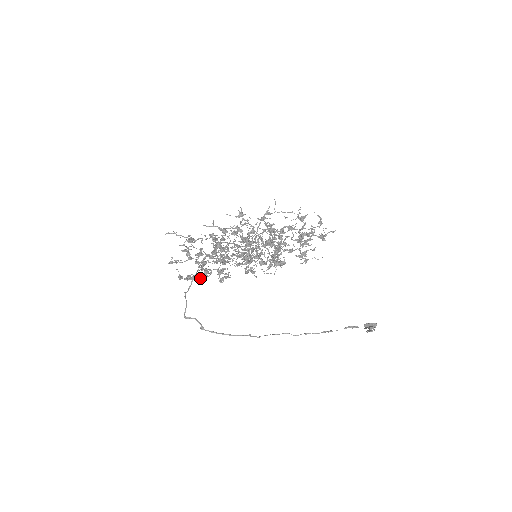
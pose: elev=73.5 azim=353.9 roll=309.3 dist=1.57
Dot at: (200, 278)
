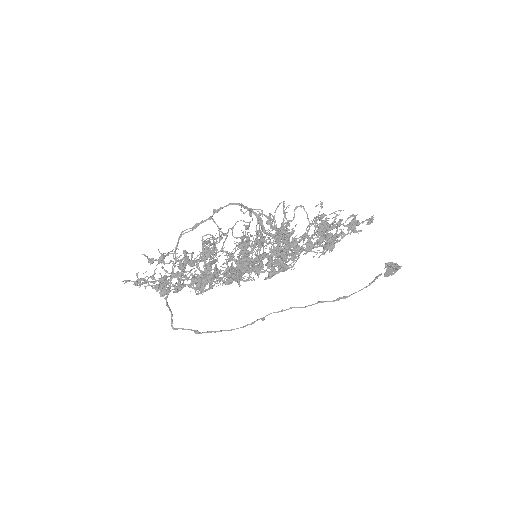
Dot at: occluded
